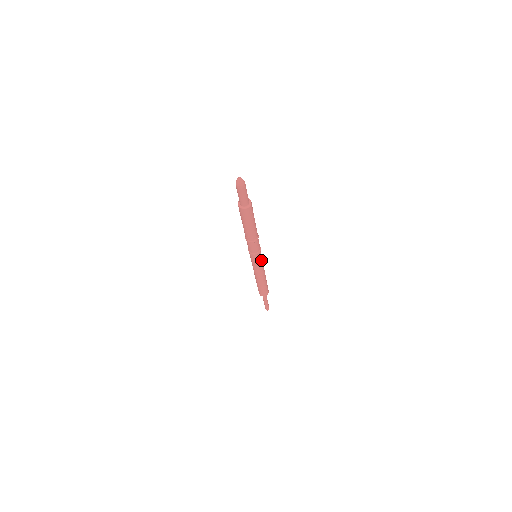
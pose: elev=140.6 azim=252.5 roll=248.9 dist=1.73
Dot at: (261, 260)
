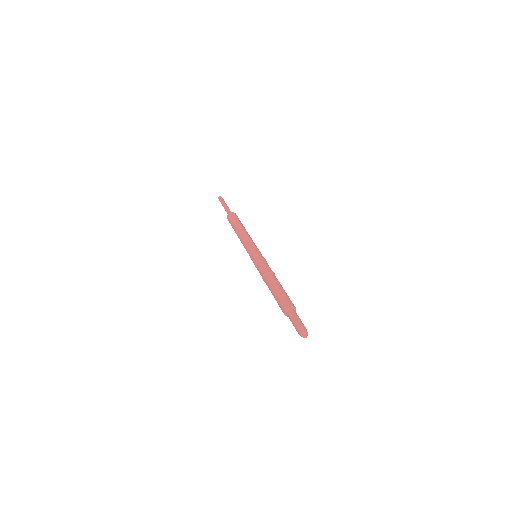
Dot at: occluded
